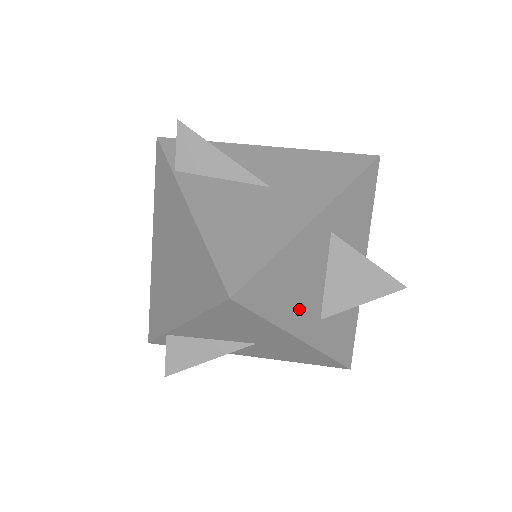
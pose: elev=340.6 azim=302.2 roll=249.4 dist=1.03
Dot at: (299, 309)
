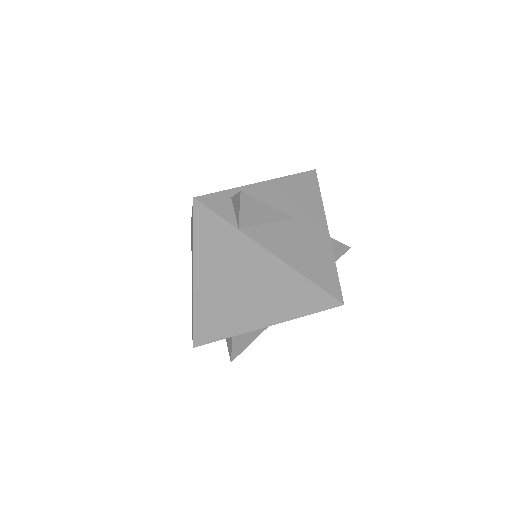
Dot at: occluded
